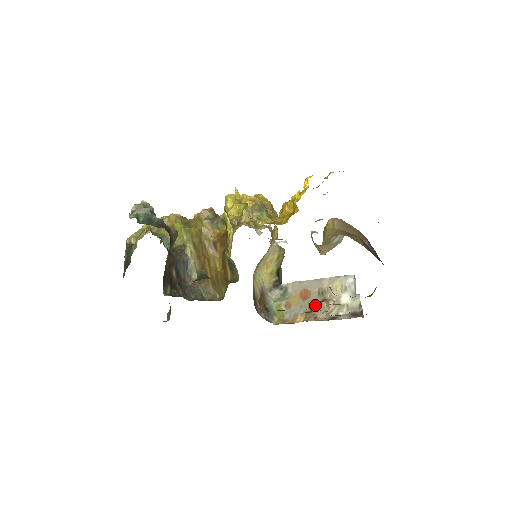
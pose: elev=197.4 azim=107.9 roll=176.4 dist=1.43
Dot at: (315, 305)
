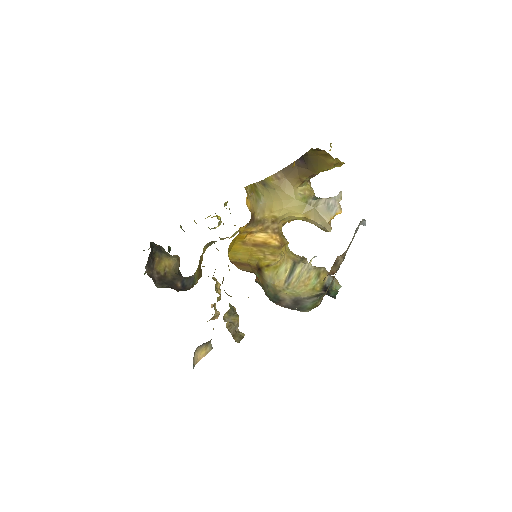
Dot at: occluded
